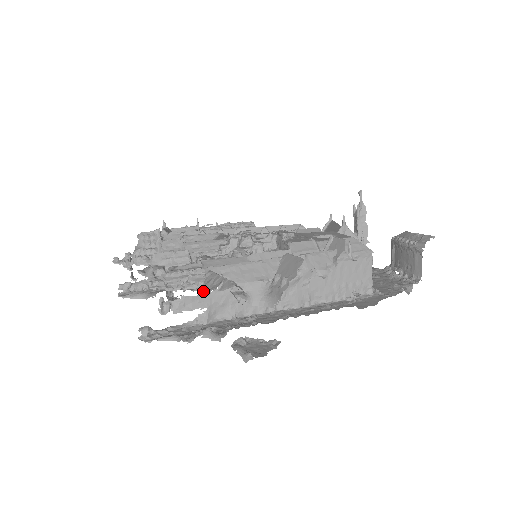
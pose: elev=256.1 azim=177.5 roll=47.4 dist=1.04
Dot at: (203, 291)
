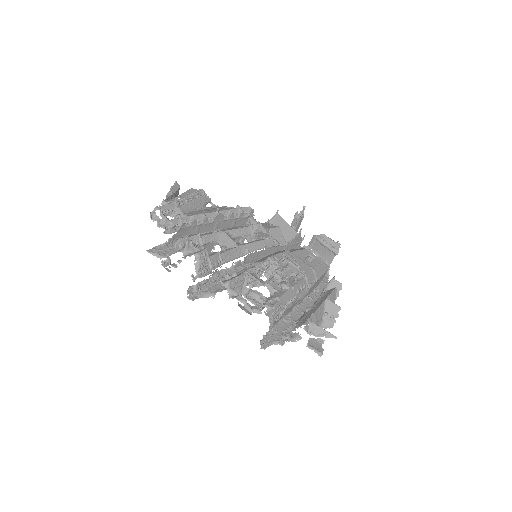
Dot at: (313, 335)
